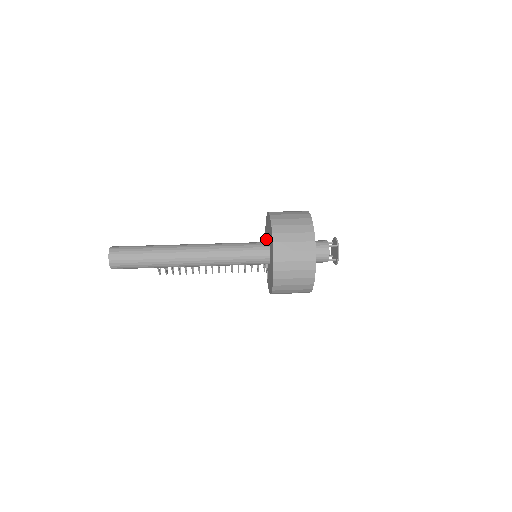
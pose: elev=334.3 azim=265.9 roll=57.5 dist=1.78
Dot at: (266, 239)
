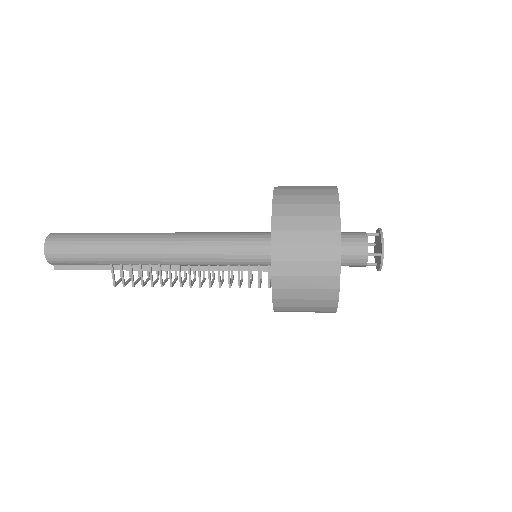
Dot at: occluded
